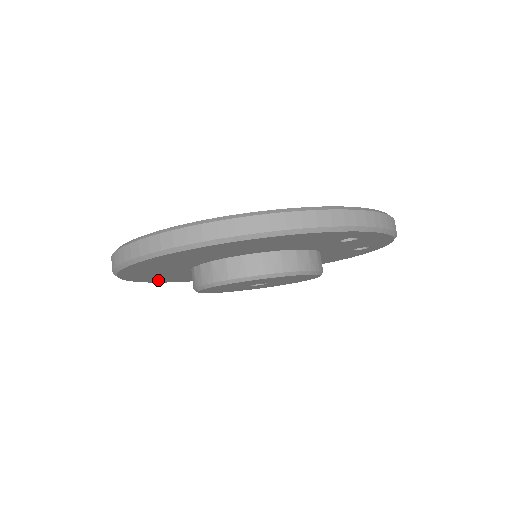
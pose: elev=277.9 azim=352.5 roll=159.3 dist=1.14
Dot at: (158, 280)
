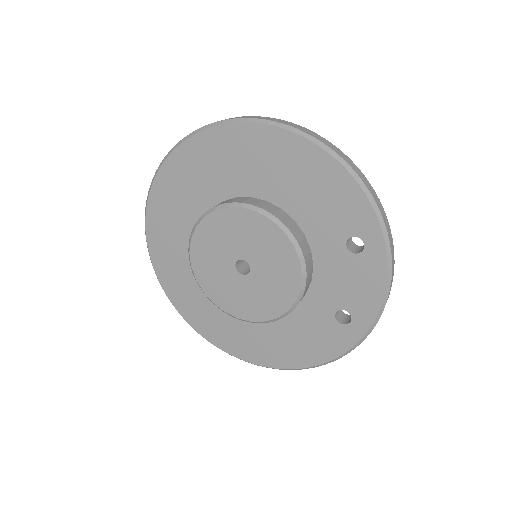
Dot at: (157, 239)
